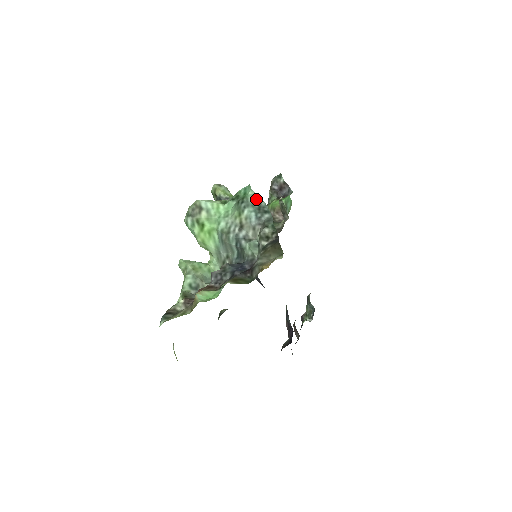
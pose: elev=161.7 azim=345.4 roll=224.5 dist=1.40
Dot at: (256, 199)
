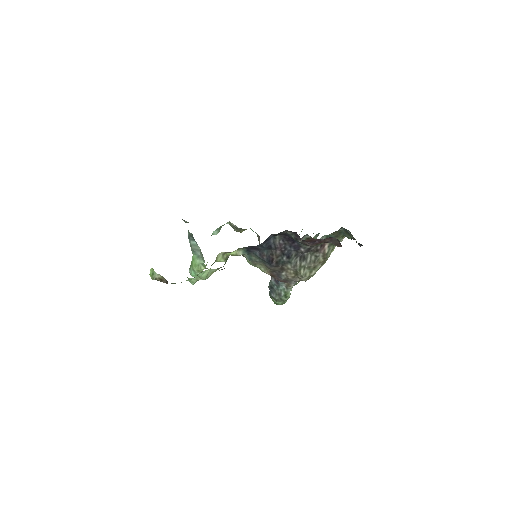
Dot at: occluded
